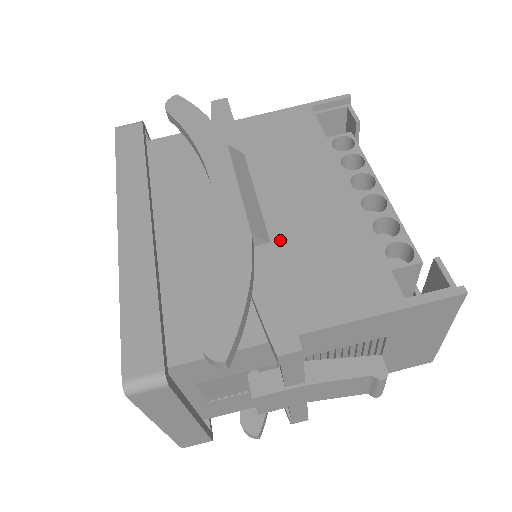
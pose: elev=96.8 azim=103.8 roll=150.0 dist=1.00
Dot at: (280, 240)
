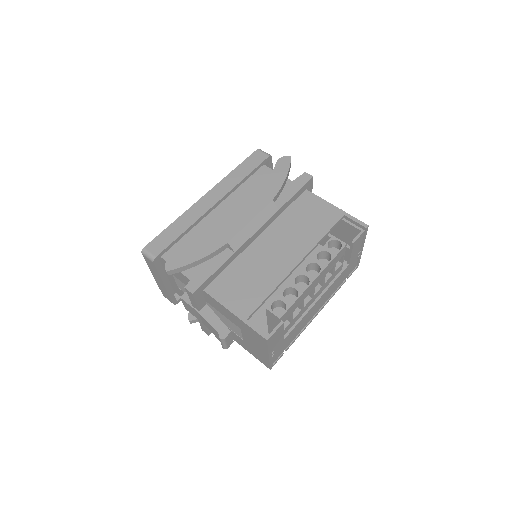
Dot at: (246, 256)
